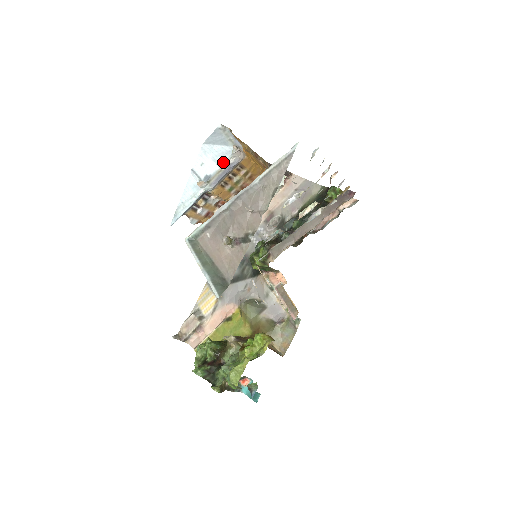
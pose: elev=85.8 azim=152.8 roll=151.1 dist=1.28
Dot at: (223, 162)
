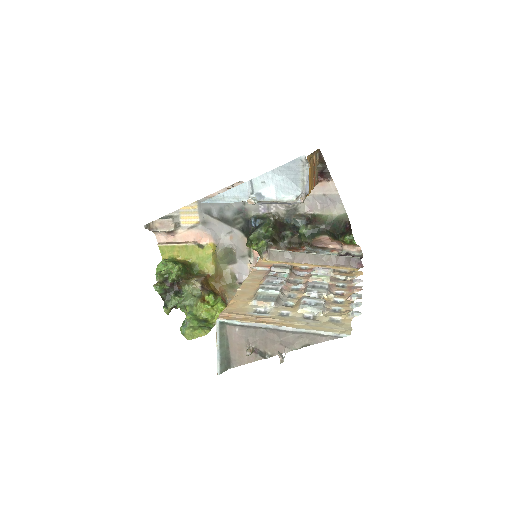
Dot at: (283, 196)
